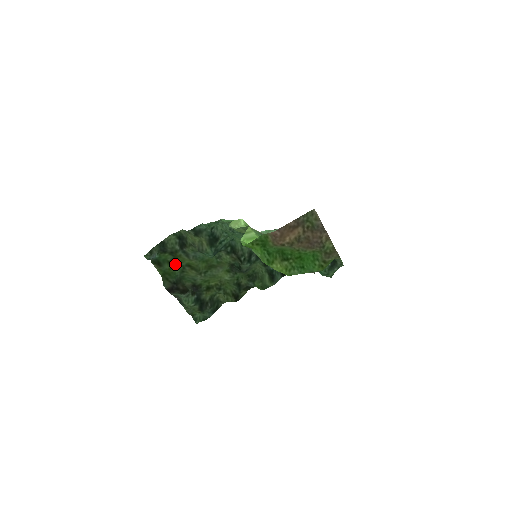
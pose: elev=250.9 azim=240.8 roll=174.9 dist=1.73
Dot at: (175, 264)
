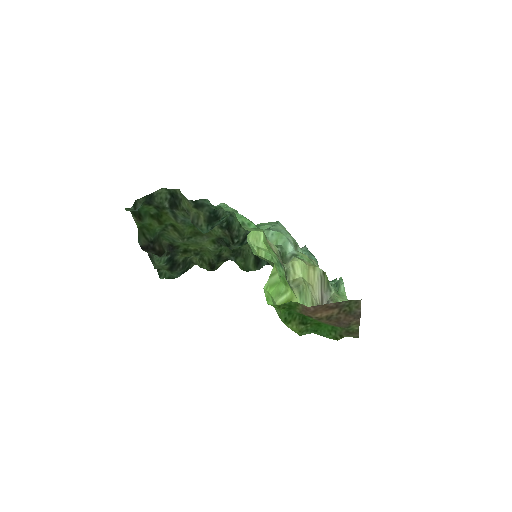
Dot at: (158, 221)
